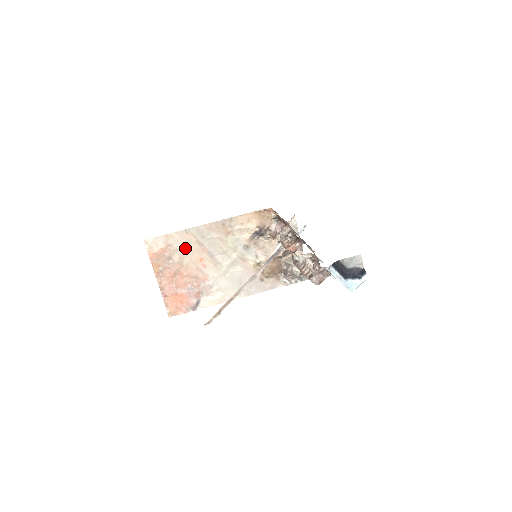
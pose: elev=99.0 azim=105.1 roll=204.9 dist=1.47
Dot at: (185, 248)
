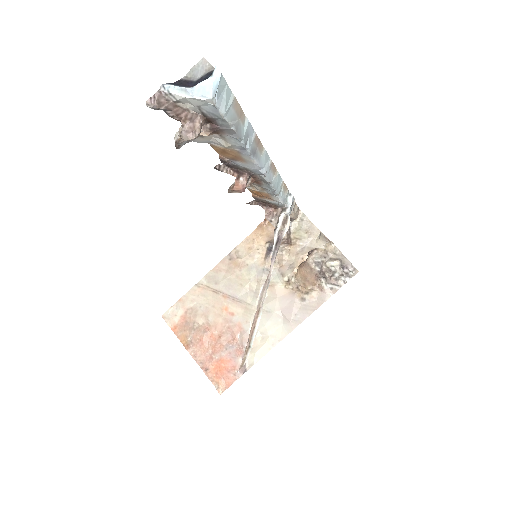
Dot at: (204, 304)
